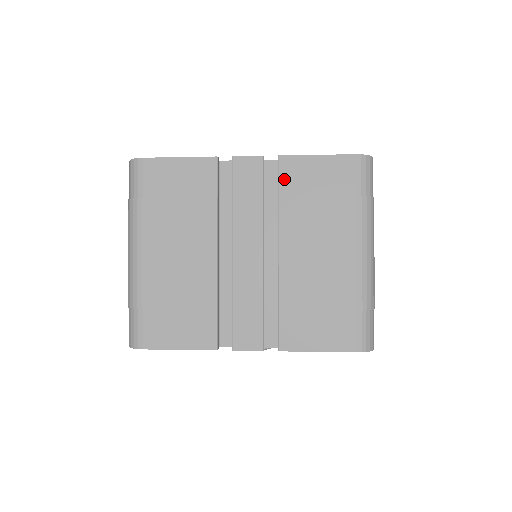
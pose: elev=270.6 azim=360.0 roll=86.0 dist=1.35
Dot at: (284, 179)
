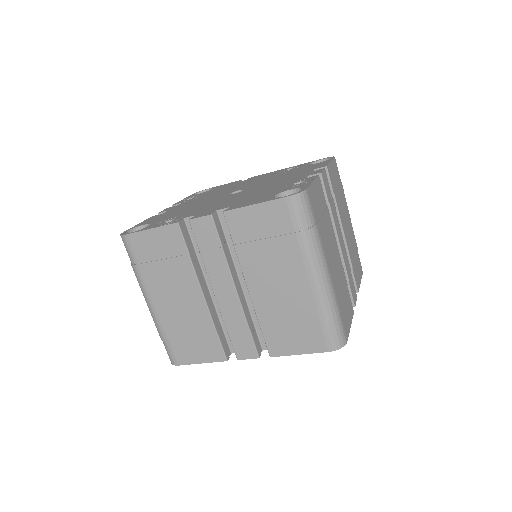
Dot at: (233, 230)
